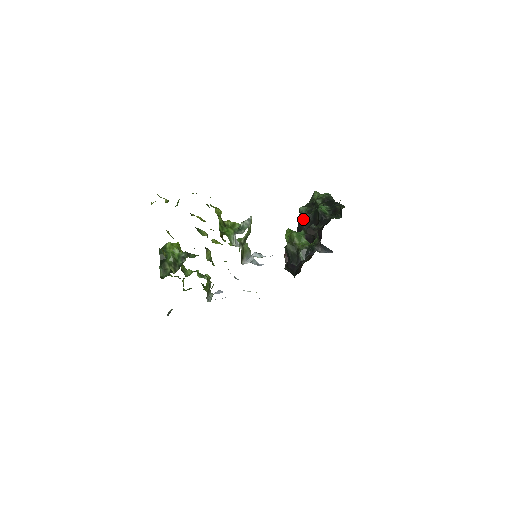
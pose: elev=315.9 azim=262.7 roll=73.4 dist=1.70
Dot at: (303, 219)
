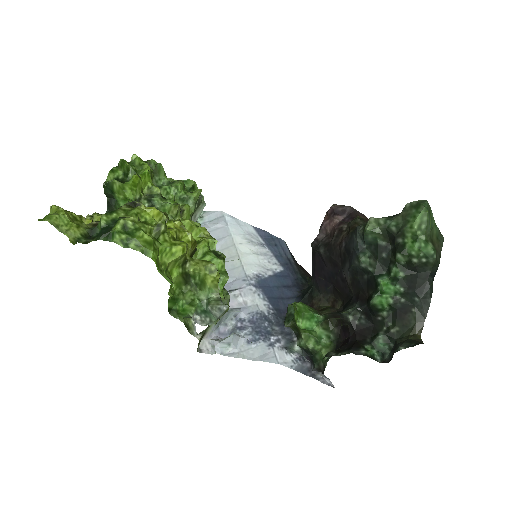
Dot at: (355, 259)
